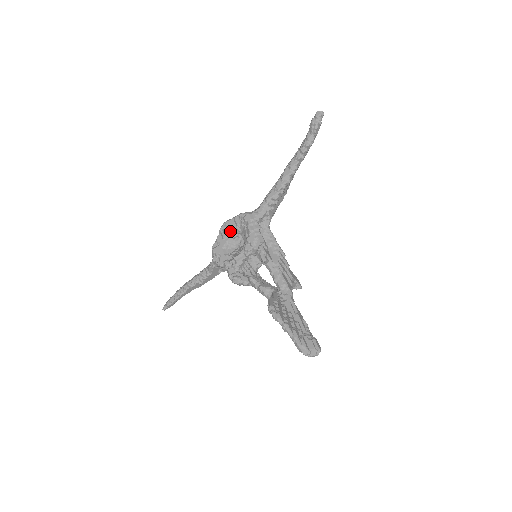
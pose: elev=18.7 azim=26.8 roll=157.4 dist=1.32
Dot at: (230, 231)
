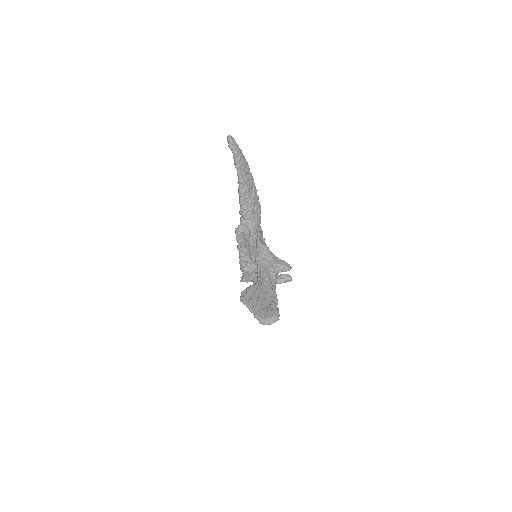
Dot at: occluded
